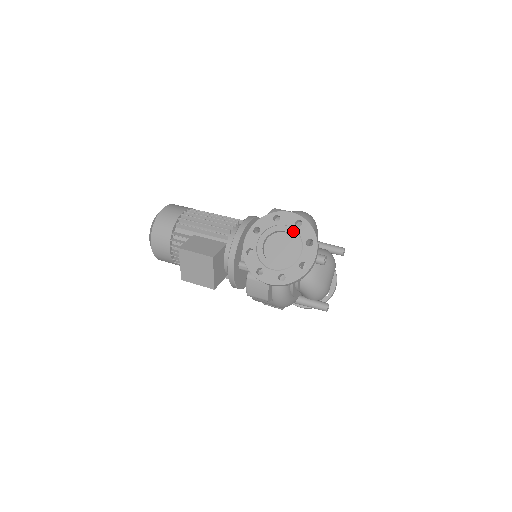
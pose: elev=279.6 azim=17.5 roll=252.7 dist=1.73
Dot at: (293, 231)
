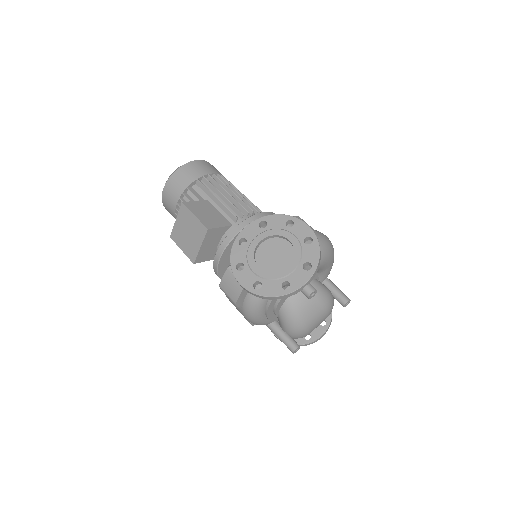
Dot at: (298, 245)
